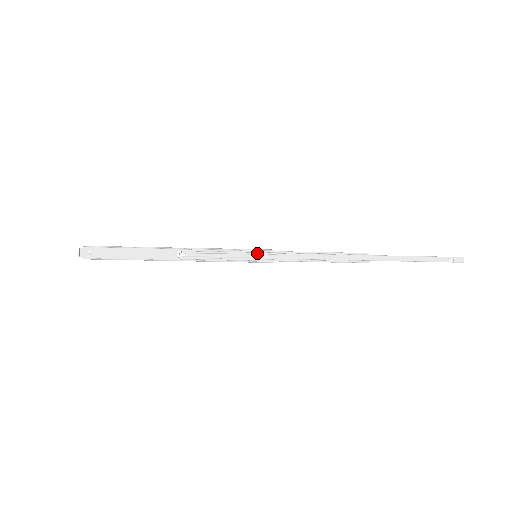
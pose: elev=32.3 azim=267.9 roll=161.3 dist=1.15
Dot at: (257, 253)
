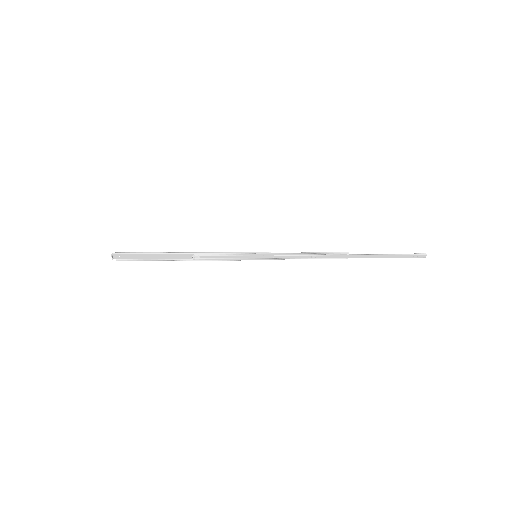
Dot at: (257, 254)
